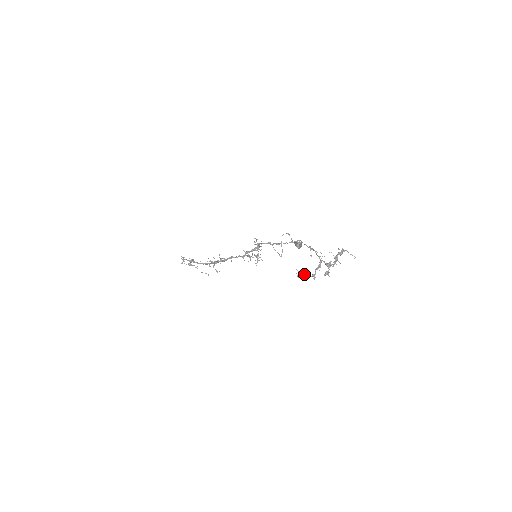
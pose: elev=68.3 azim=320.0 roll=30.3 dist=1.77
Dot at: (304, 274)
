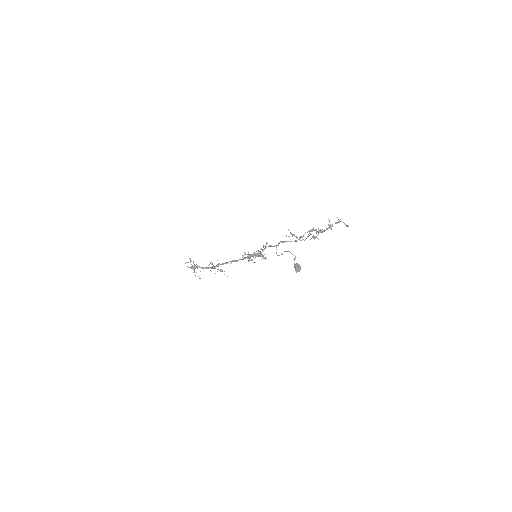
Dot at: (293, 234)
